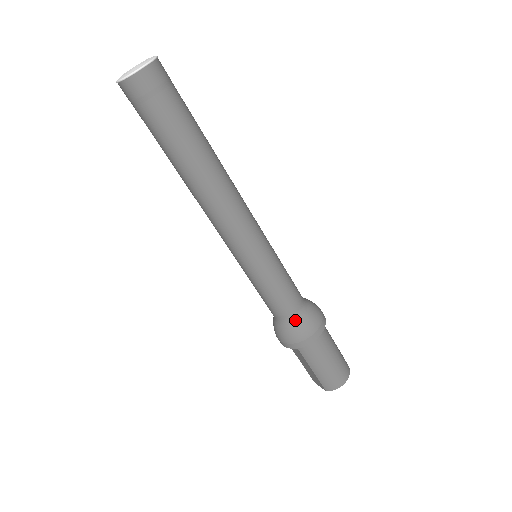
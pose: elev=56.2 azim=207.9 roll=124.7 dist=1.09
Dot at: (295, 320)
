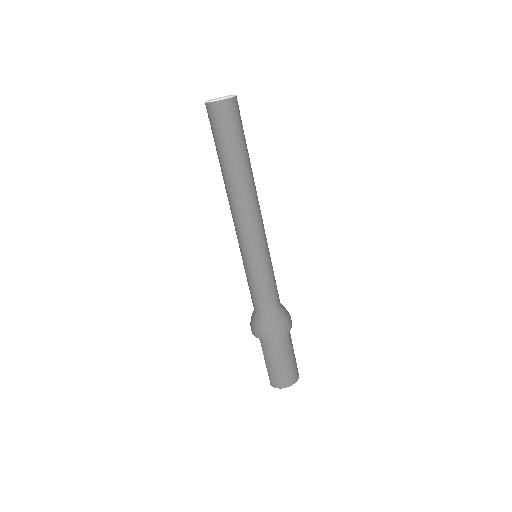
Dot at: (264, 316)
